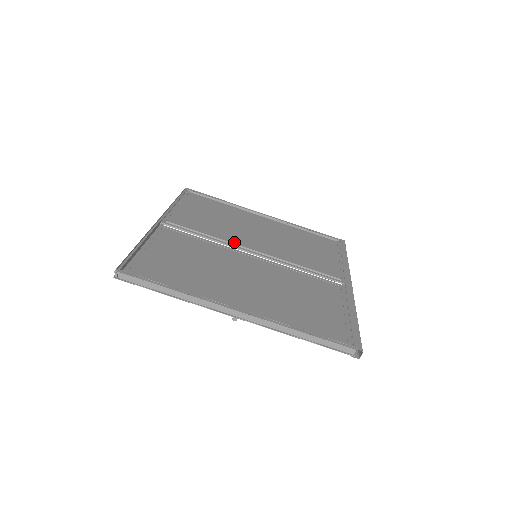
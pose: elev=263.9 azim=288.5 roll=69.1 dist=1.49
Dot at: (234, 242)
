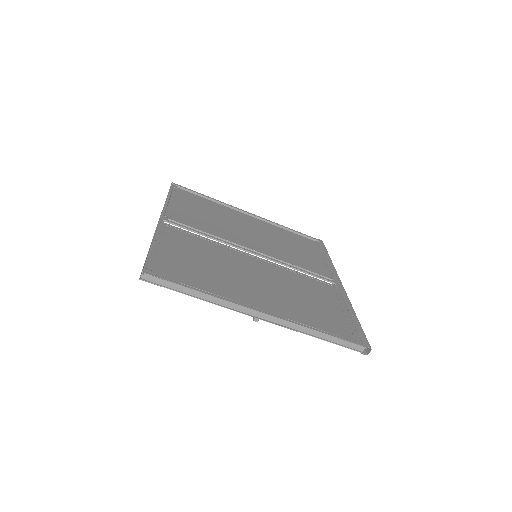
Dot at: (234, 242)
